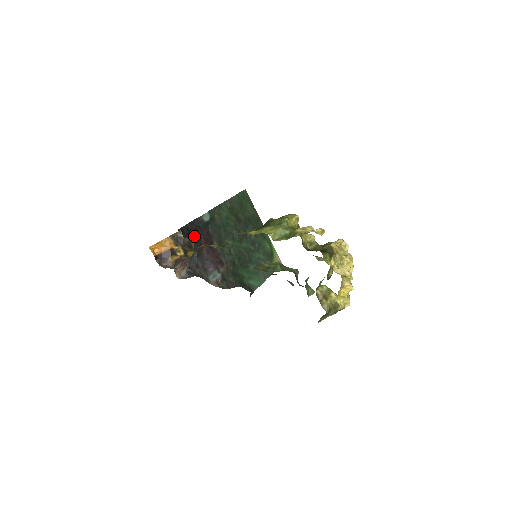
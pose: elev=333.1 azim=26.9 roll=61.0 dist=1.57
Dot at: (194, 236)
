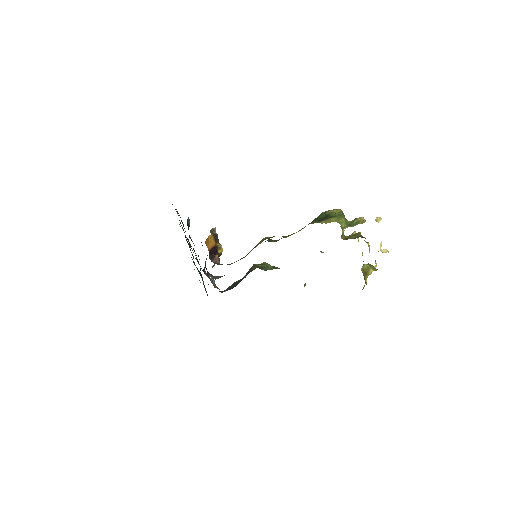
Dot at: occluded
